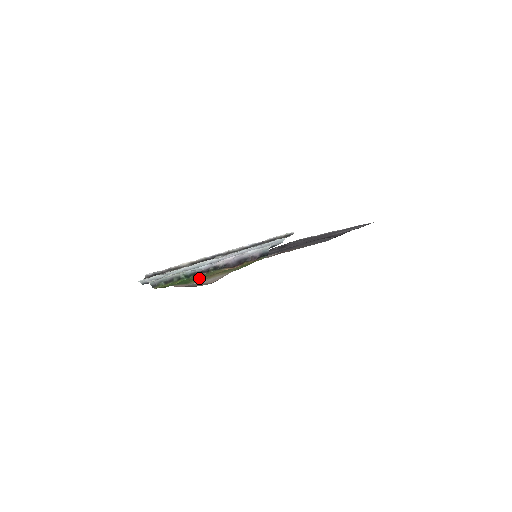
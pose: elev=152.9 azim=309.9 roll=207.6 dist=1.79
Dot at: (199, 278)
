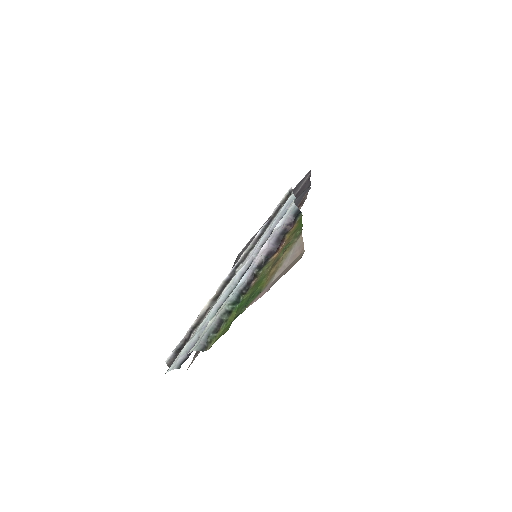
Dot at: (262, 281)
